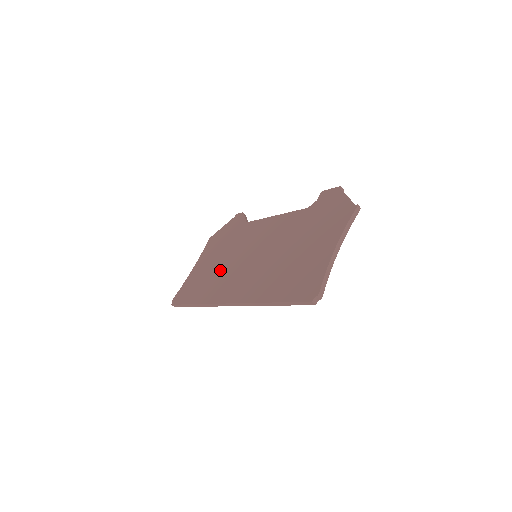
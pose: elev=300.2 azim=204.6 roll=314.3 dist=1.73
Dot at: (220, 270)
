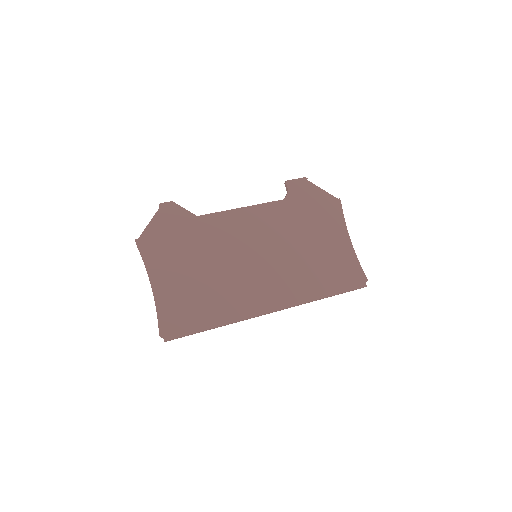
Dot at: (217, 281)
